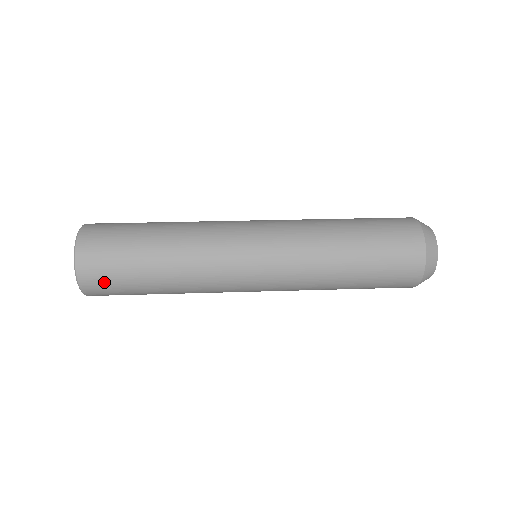
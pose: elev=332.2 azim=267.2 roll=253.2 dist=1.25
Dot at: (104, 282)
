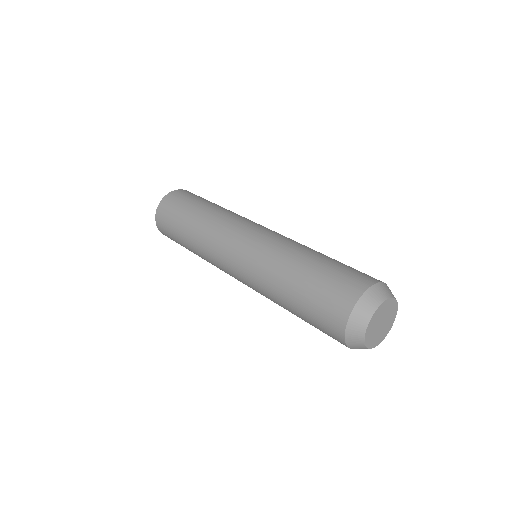
Dot at: (171, 239)
